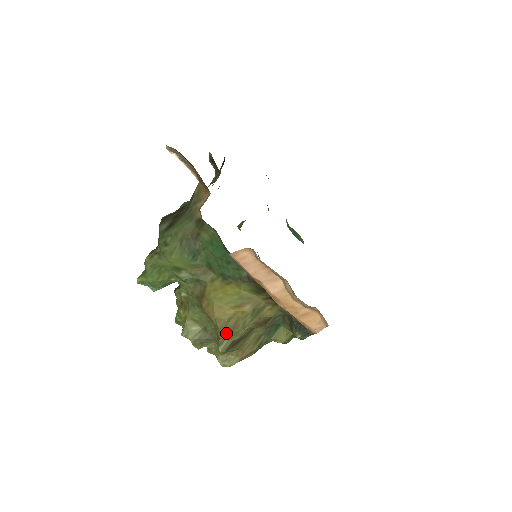
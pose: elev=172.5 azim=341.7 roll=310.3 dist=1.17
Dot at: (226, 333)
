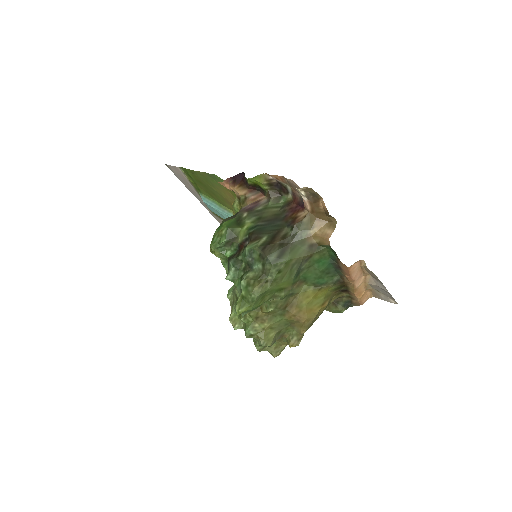
Dot at: (308, 328)
